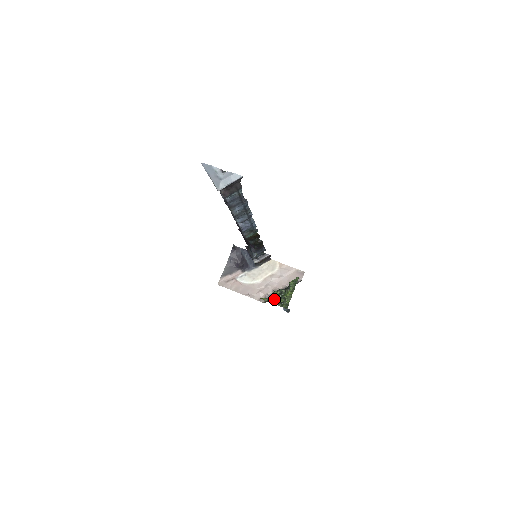
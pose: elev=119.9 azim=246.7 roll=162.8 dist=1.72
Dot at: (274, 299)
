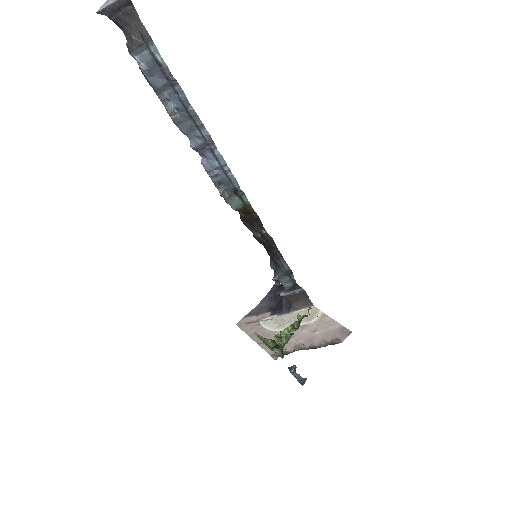
Dot at: (275, 343)
